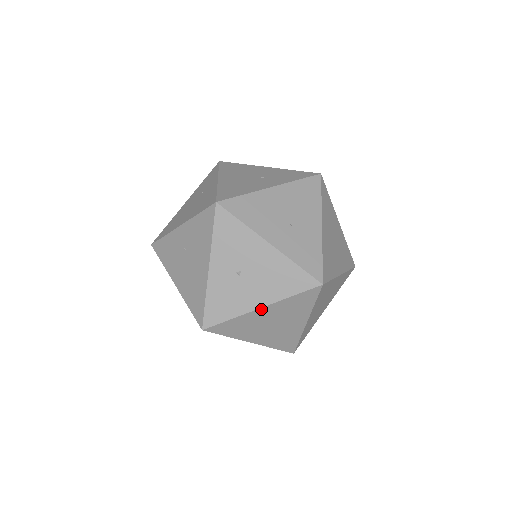
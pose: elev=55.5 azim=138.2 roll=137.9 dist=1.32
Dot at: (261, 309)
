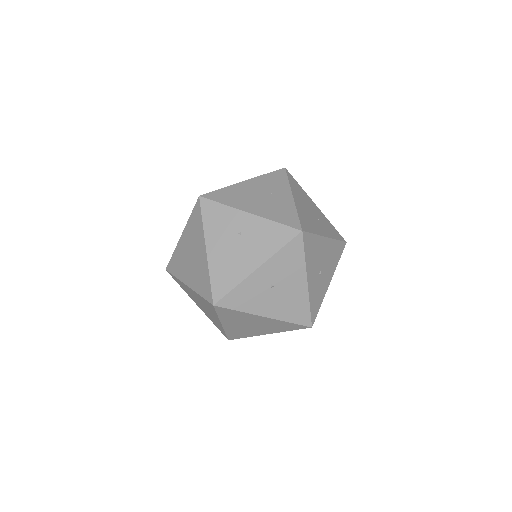
Dot at: (263, 317)
